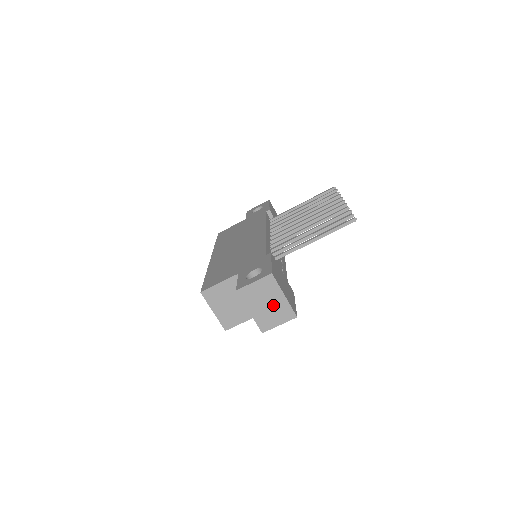
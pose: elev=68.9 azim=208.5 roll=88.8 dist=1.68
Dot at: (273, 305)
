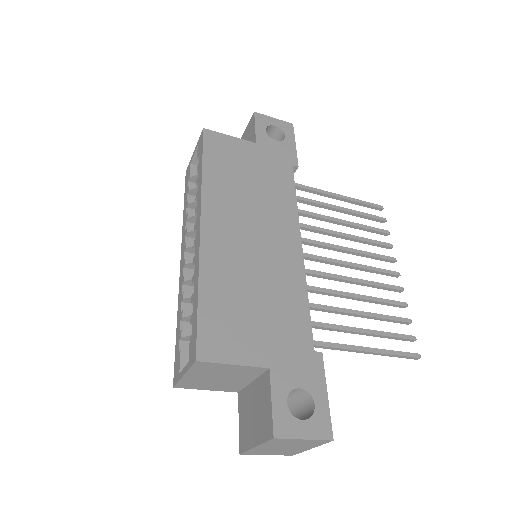
Dot at: (288, 449)
